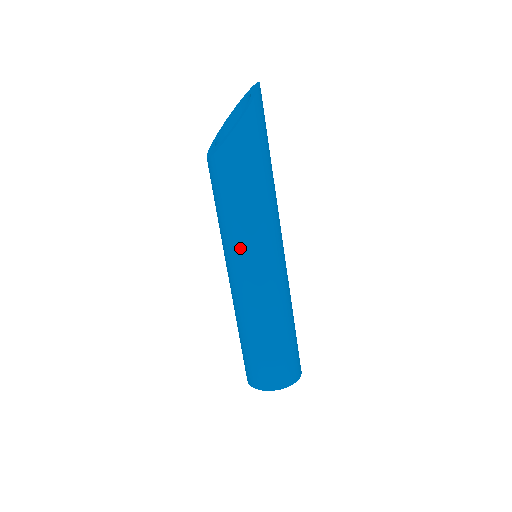
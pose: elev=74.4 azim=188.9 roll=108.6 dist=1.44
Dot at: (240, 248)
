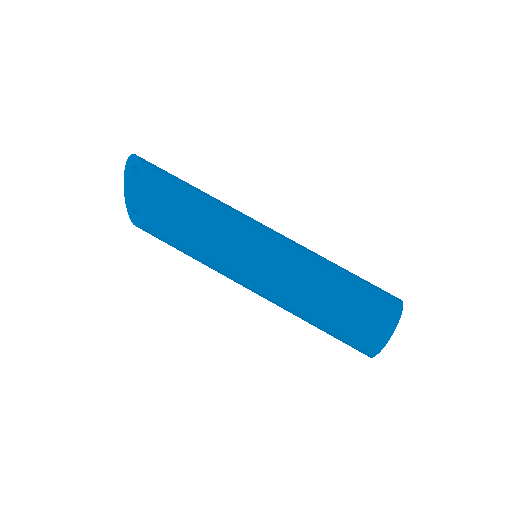
Dot at: (240, 238)
